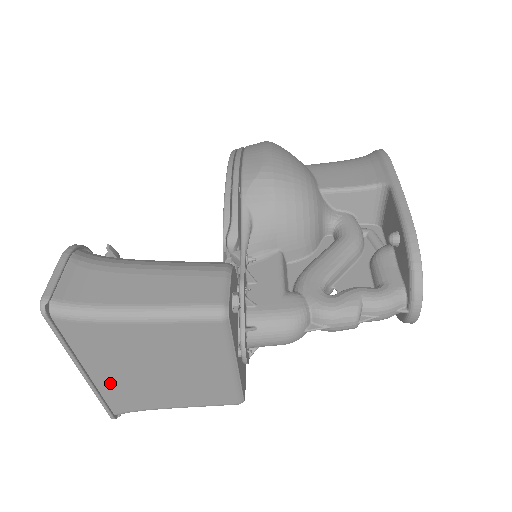
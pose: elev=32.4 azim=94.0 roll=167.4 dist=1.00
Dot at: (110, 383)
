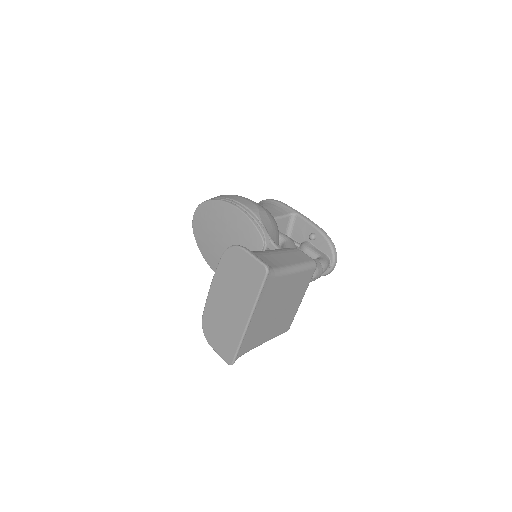
Dot at: (253, 327)
